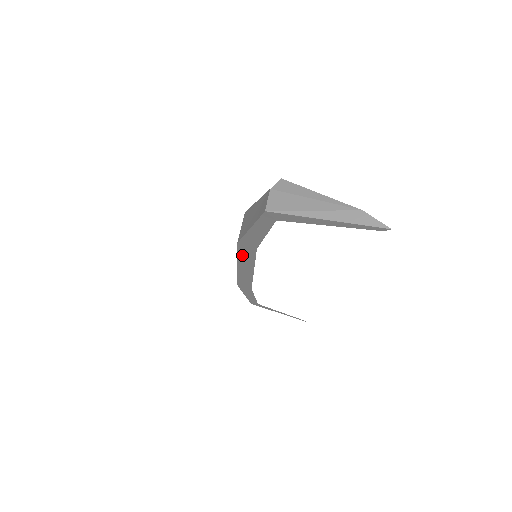
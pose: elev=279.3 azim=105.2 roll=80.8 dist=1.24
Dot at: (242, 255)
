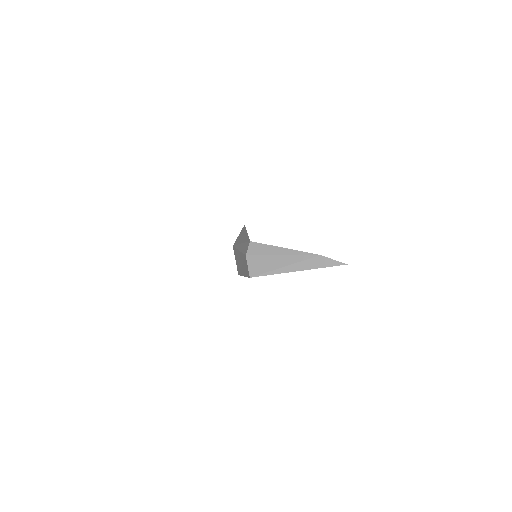
Dot at: occluded
